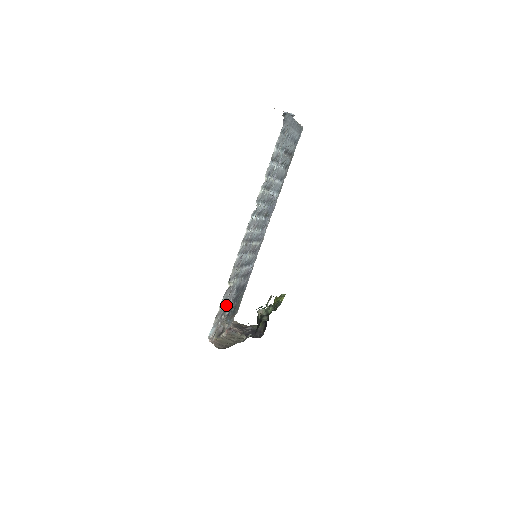
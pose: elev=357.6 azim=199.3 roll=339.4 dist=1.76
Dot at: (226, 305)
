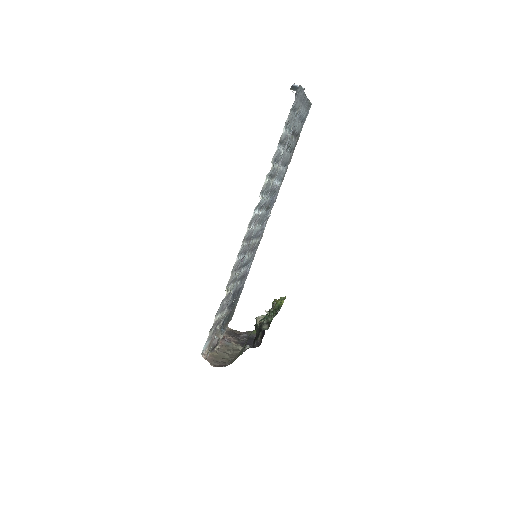
Dot at: (221, 314)
